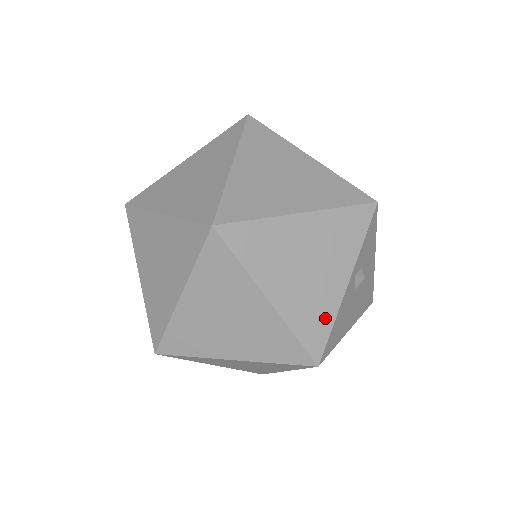
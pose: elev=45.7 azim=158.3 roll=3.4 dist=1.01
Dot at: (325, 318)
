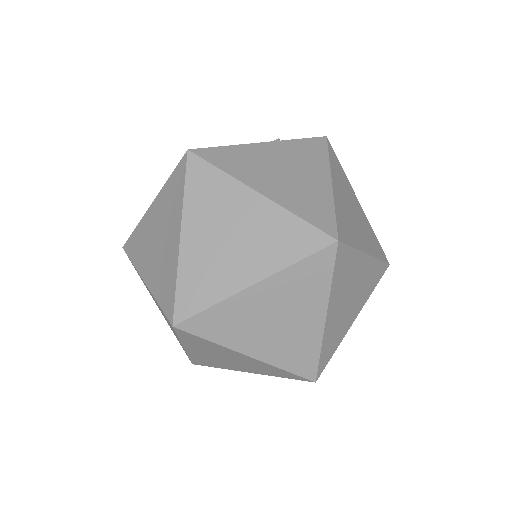
Dot at: (336, 343)
